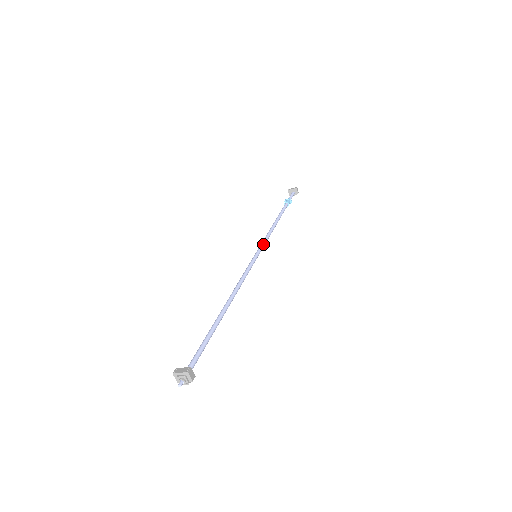
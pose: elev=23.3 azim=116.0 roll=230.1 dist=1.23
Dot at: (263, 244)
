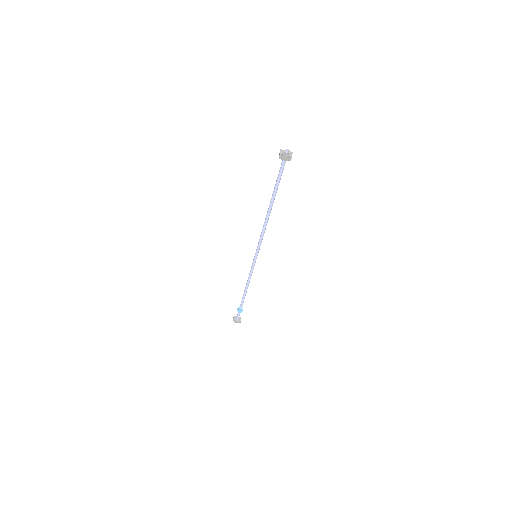
Dot at: occluded
